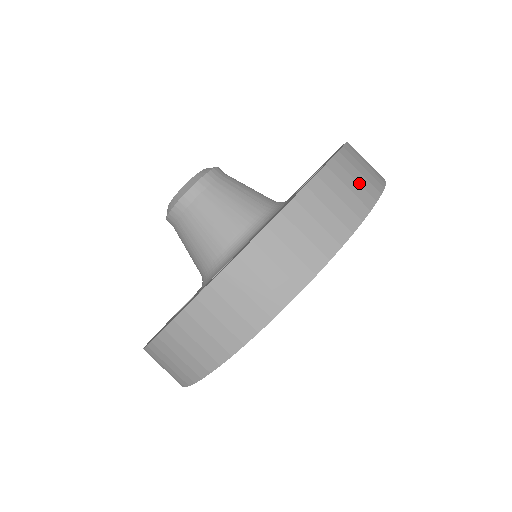
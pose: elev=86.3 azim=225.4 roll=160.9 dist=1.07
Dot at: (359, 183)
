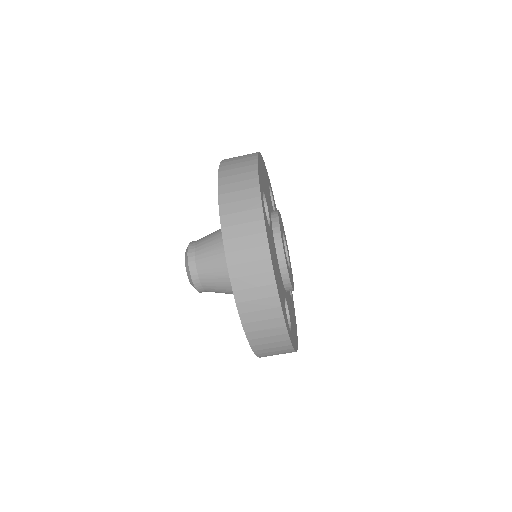
Dot at: (248, 235)
